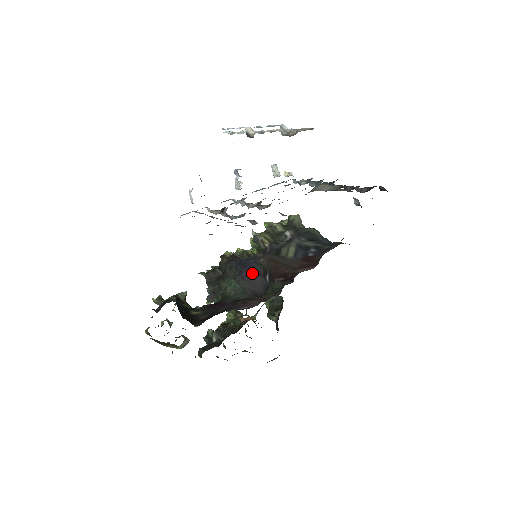
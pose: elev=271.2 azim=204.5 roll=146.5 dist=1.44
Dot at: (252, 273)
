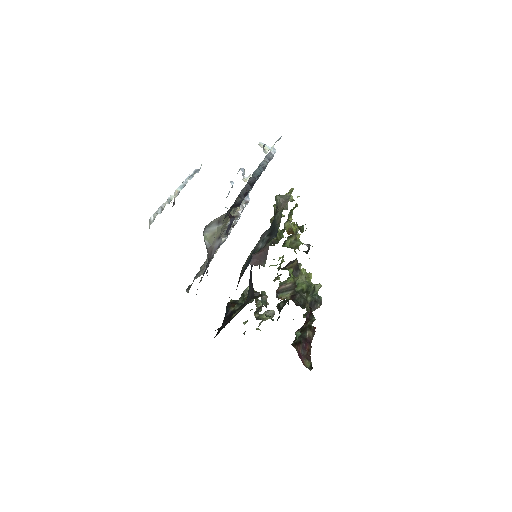
Dot at: (251, 276)
